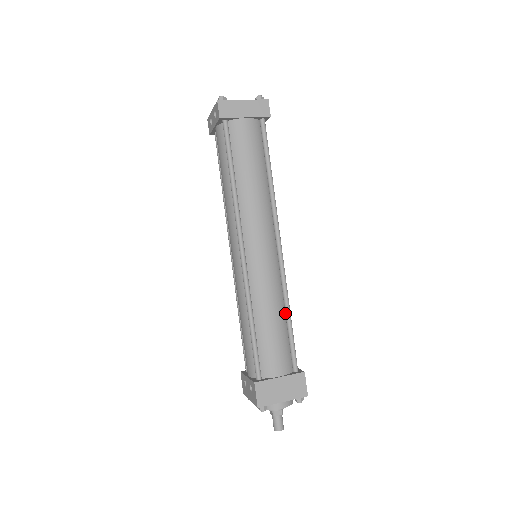
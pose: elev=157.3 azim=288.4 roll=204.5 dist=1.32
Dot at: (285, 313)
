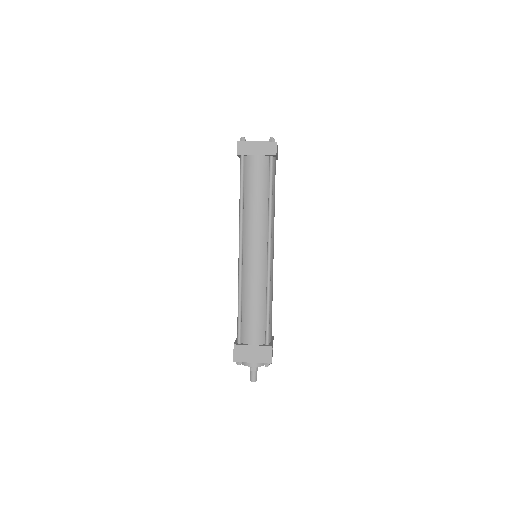
Dot at: (266, 302)
